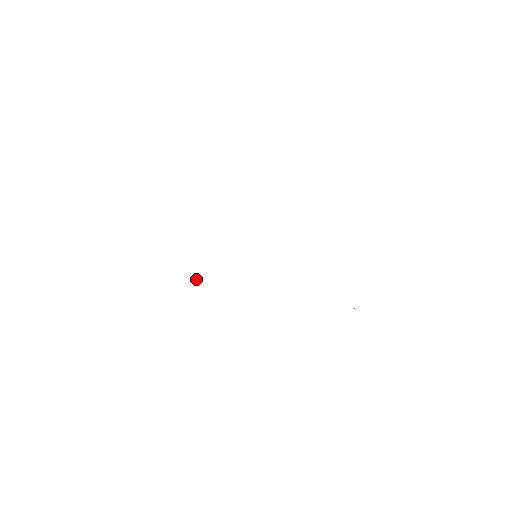
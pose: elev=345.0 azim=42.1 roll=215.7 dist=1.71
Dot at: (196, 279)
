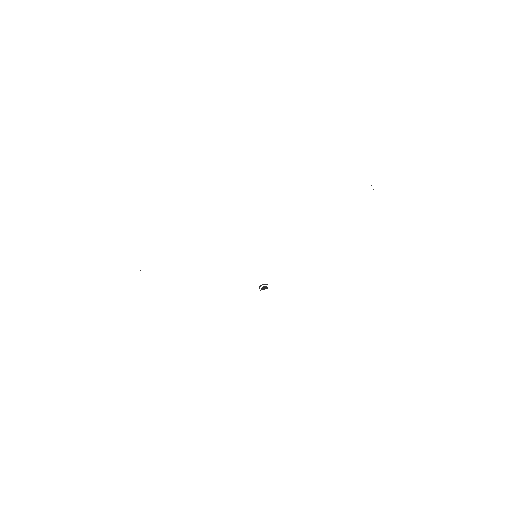
Dot at: occluded
